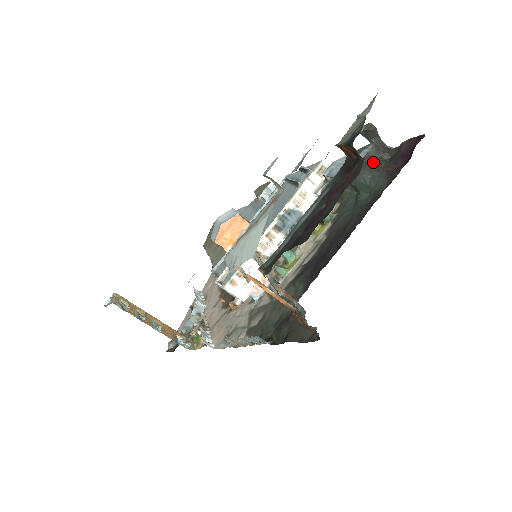
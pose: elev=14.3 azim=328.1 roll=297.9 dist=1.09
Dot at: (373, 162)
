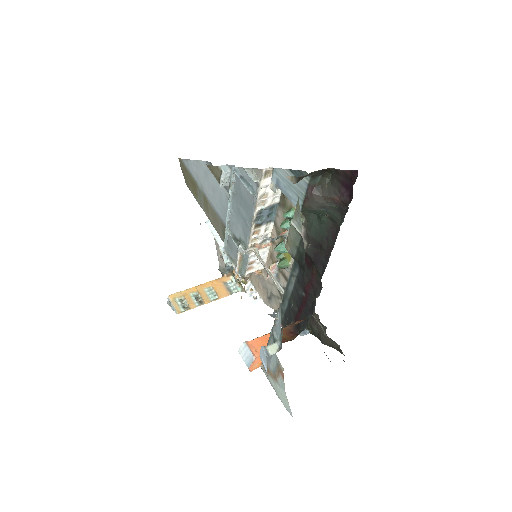
Dot at: (317, 193)
